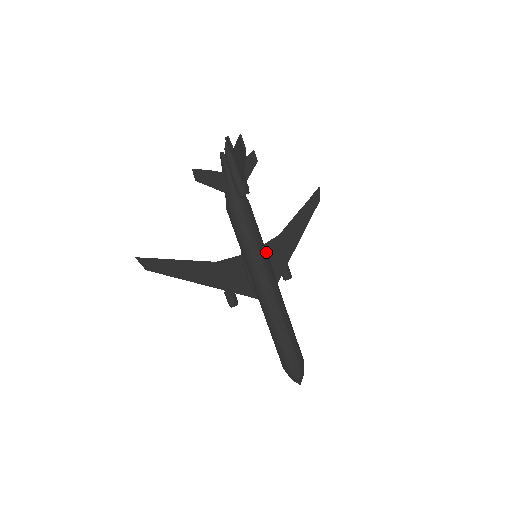
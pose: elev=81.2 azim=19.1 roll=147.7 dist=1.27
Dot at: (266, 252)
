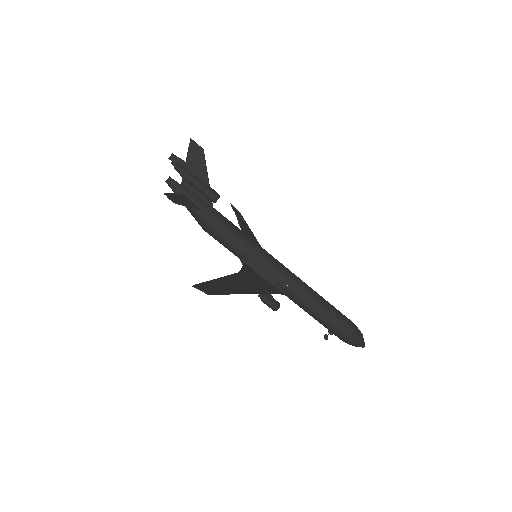
Dot at: occluded
